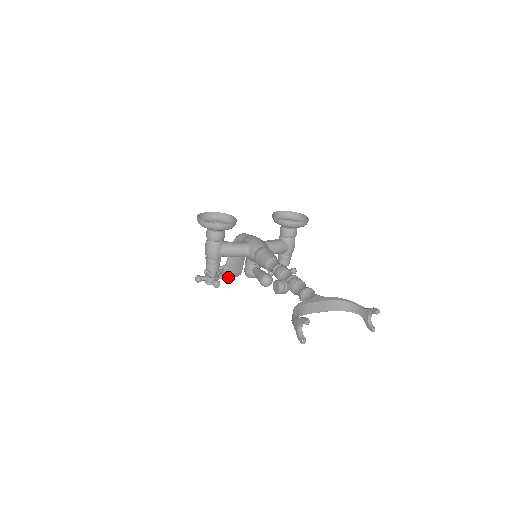
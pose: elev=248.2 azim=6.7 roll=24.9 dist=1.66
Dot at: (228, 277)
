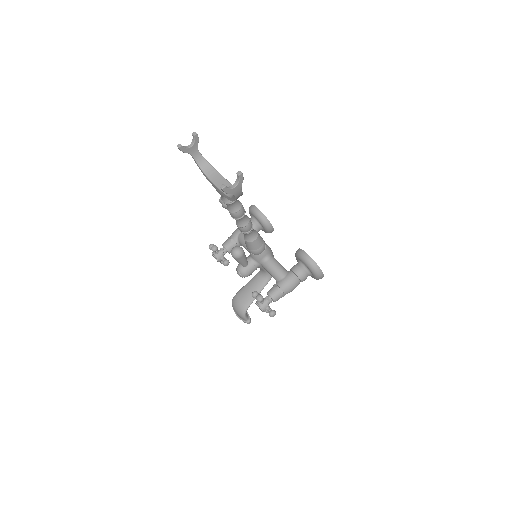
Dot at: (235, 304)
